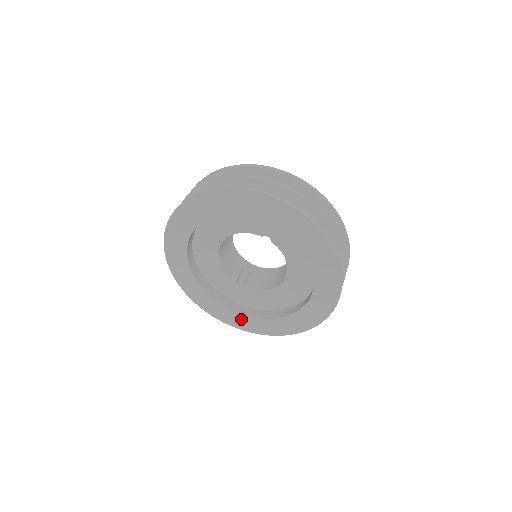
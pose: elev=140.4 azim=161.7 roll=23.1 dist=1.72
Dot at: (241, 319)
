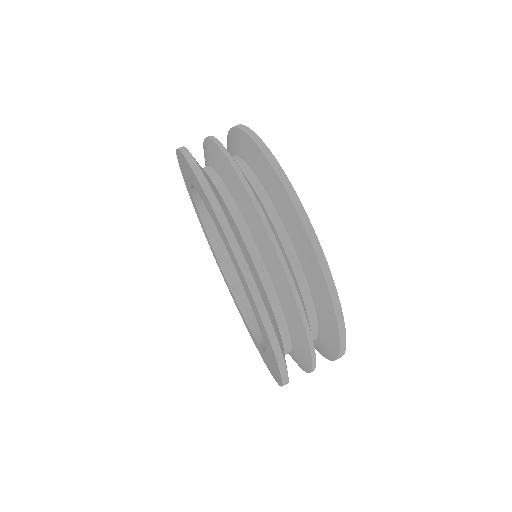
Dot at: occluded
